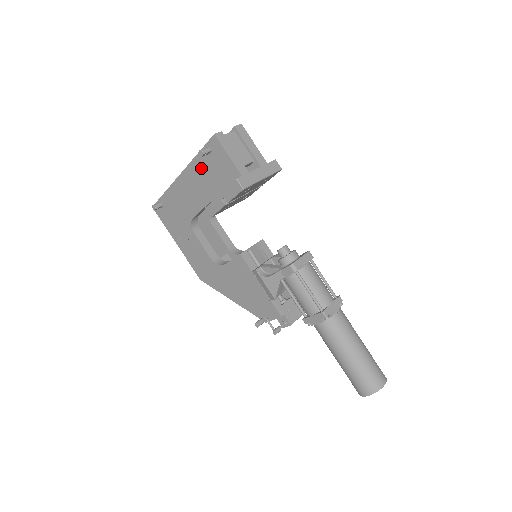
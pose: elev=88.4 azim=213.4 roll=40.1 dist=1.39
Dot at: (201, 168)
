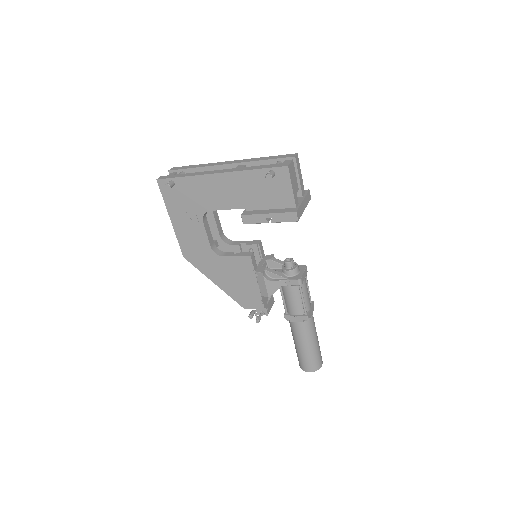
Dot at: (252, 181)
